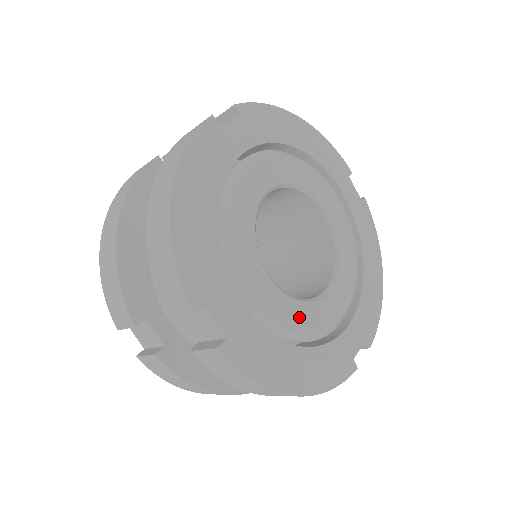
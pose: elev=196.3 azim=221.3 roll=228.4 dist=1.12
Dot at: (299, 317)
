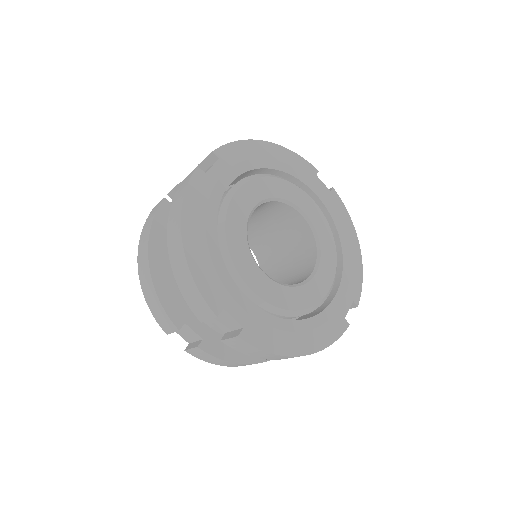
Dot at: (295, 299)
